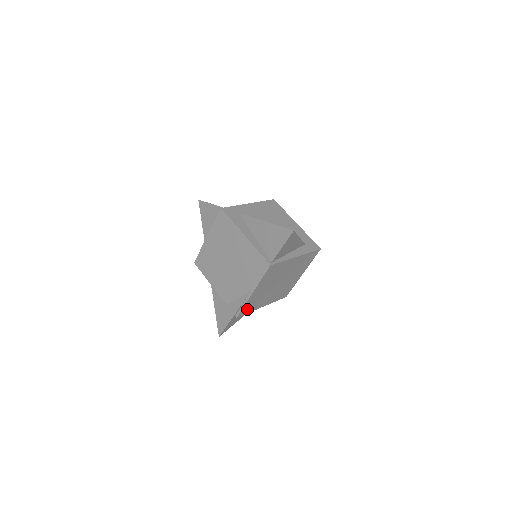
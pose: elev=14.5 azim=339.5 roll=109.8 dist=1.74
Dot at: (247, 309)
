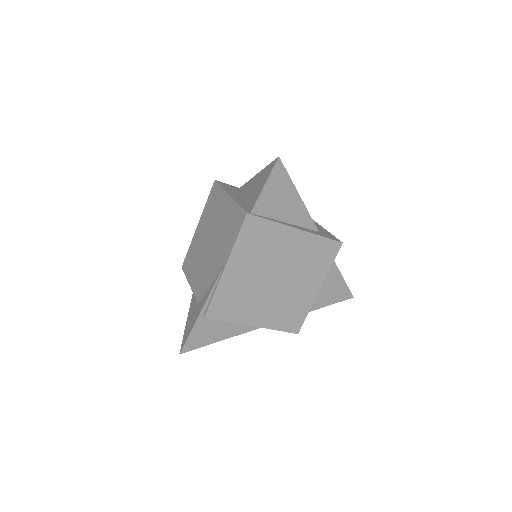
Dot at: (222, 309)
